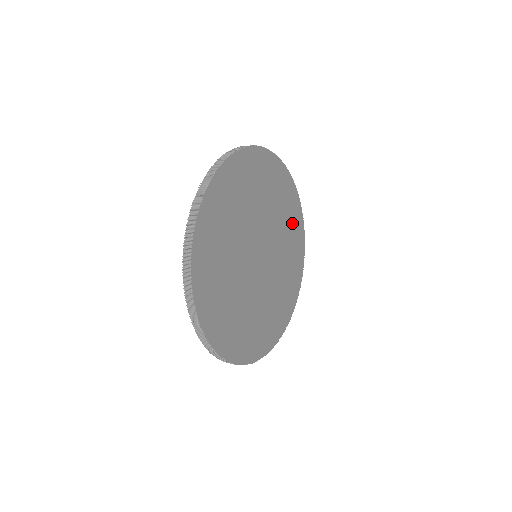
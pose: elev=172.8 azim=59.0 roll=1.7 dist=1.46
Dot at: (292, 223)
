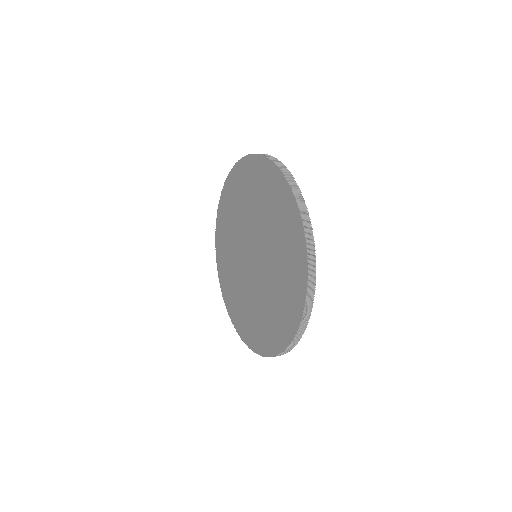
Dot at: occluded
